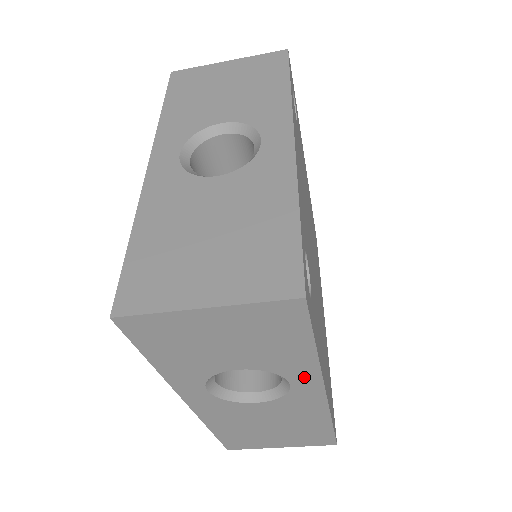
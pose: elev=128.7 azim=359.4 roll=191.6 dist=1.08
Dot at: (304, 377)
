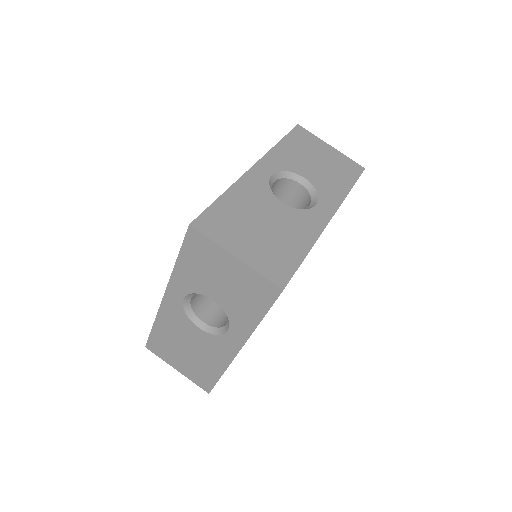
Dot at: (239, 332)
